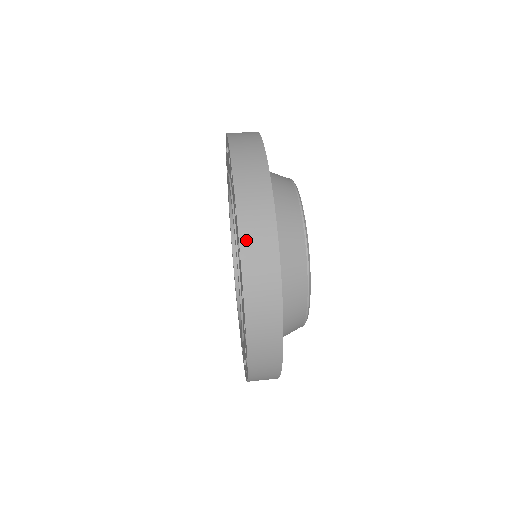
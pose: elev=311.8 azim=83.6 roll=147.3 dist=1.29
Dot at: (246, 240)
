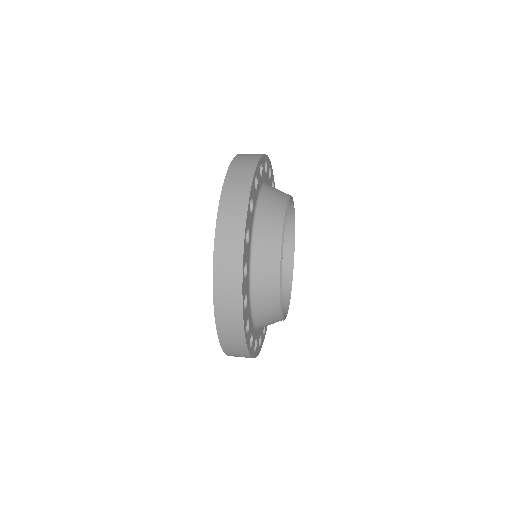
Dot at: (218, 263)
